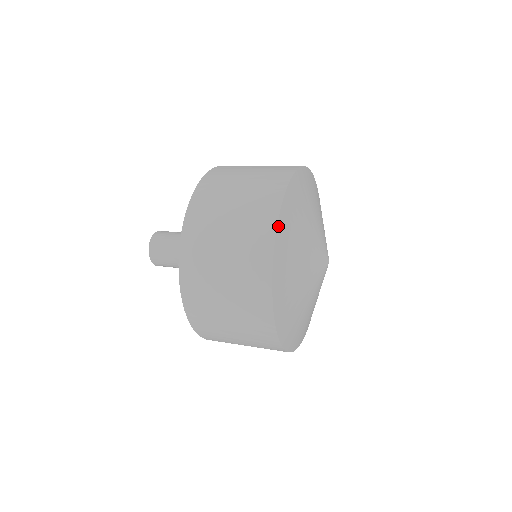
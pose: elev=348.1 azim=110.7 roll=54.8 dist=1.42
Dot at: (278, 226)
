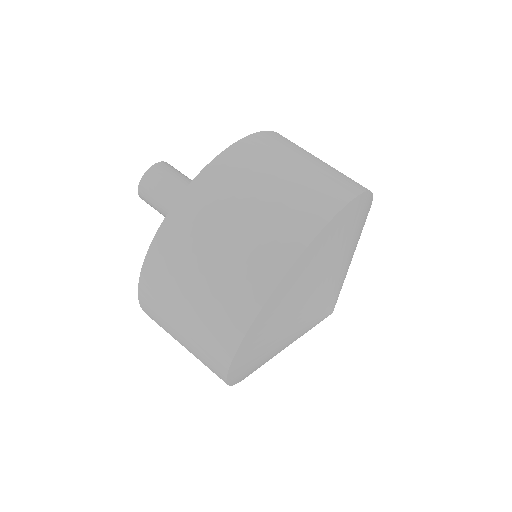
Dot at: (233, 362)
